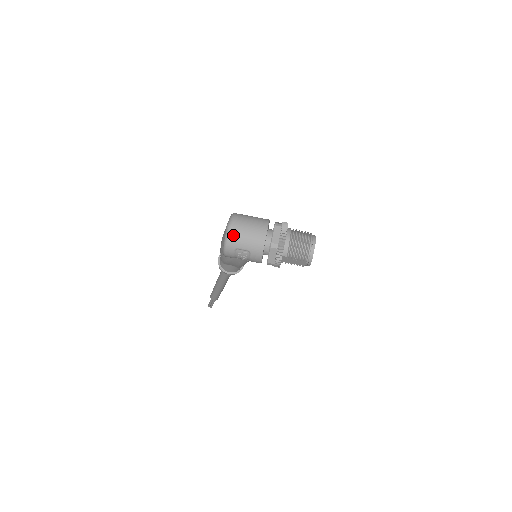
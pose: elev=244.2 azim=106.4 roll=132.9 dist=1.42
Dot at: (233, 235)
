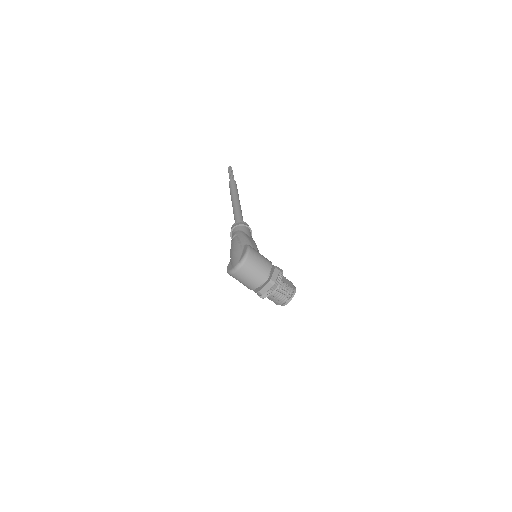
Dot at: (236, 275)
